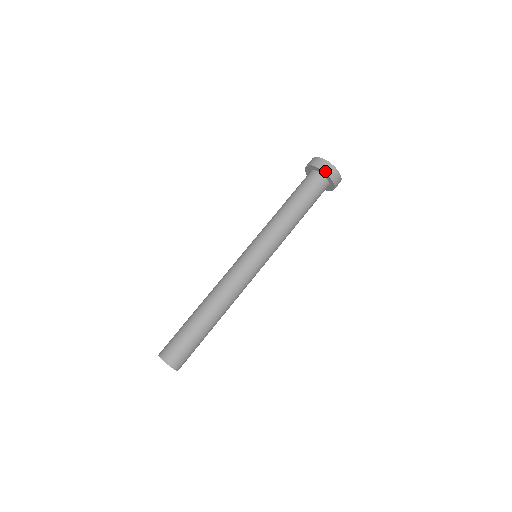
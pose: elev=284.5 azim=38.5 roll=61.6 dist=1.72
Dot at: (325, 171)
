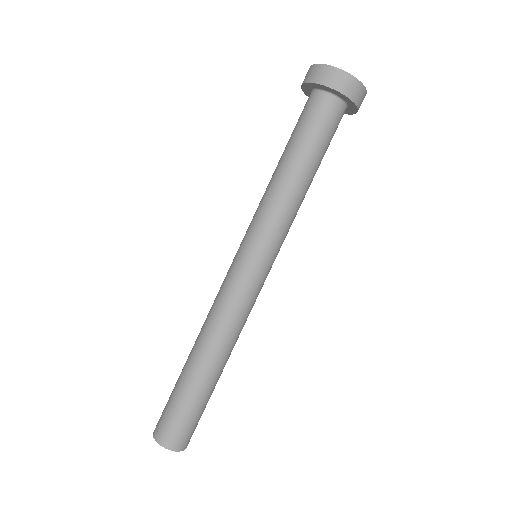
Dot at: (354, 100)
